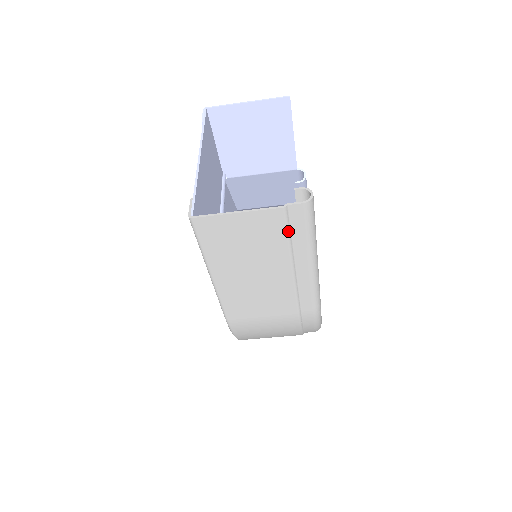
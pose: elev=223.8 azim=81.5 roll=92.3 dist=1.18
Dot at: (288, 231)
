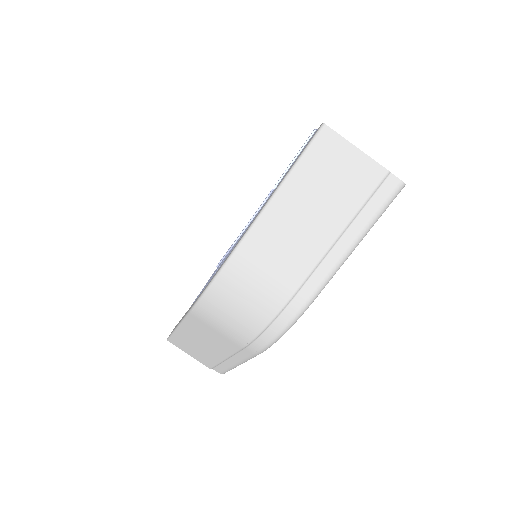
Dot at: (371, 195)
